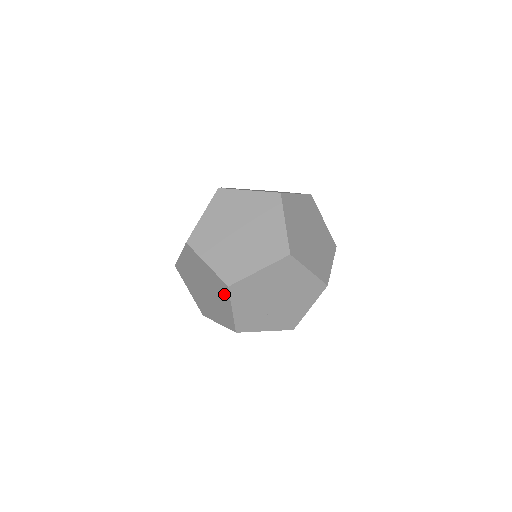
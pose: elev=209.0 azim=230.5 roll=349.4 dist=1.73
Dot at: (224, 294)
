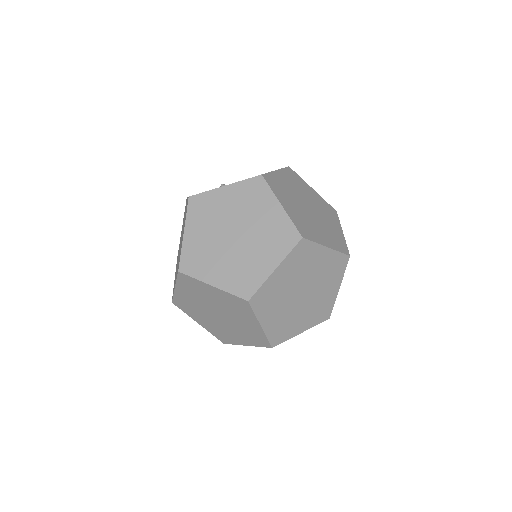
Dot at: (281, 246)
